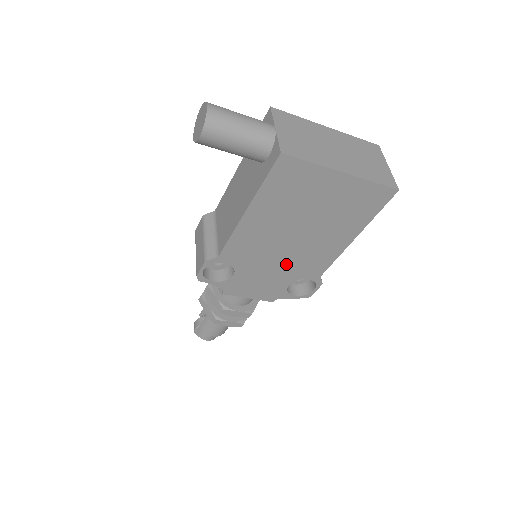
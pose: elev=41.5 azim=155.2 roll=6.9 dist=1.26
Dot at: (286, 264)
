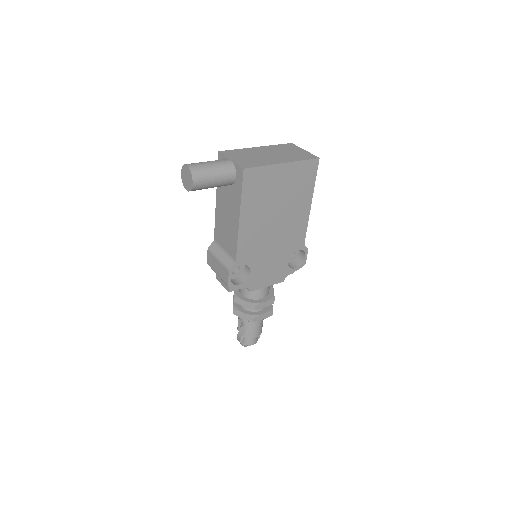
Dot at: (279, 246)
